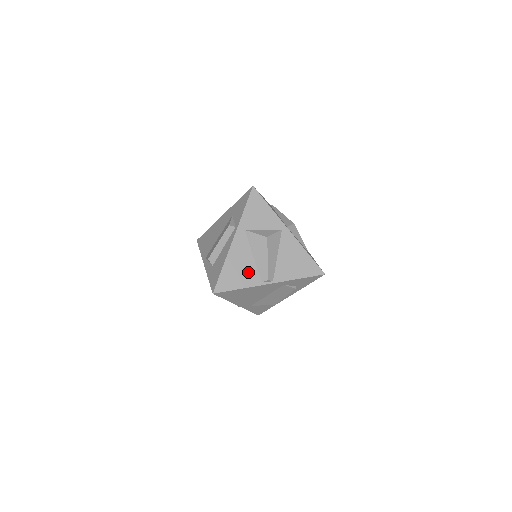
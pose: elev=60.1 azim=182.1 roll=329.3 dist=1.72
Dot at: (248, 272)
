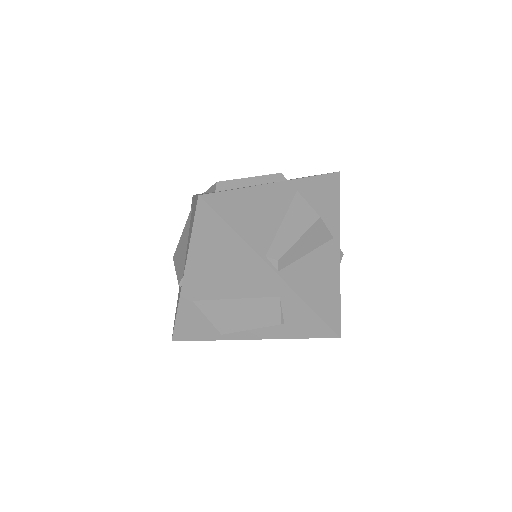
Dot at: (261, 228)
